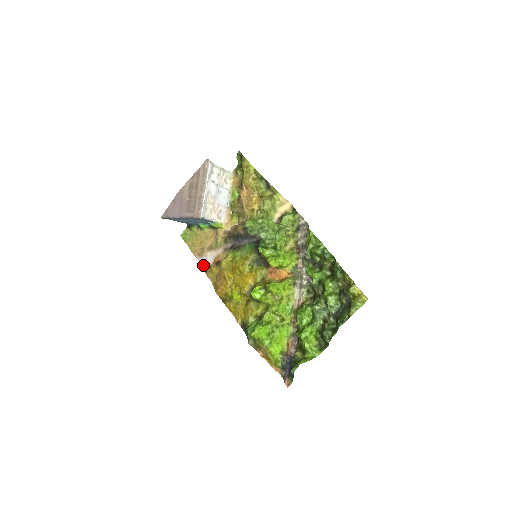
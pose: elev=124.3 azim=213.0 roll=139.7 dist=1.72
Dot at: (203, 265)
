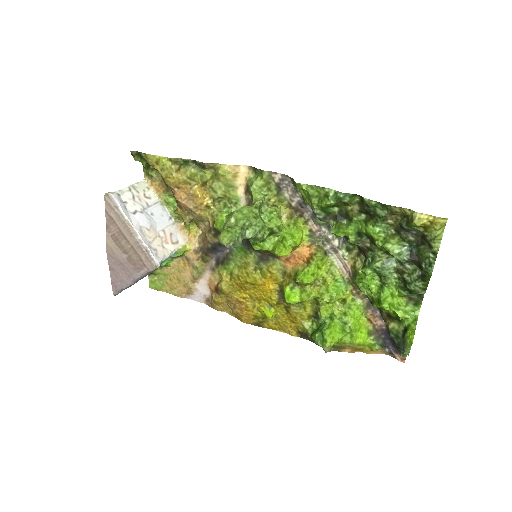
Dot at: (201, 301)
